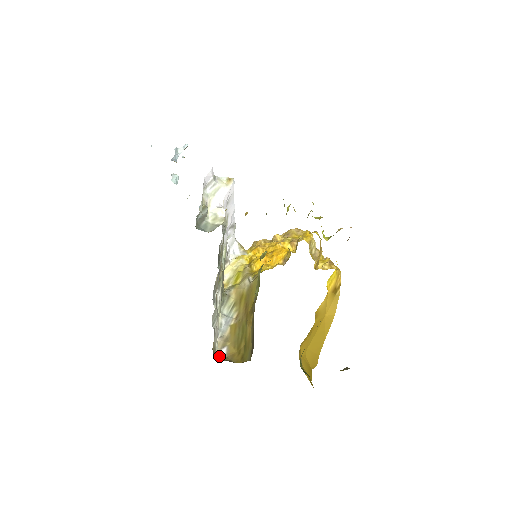
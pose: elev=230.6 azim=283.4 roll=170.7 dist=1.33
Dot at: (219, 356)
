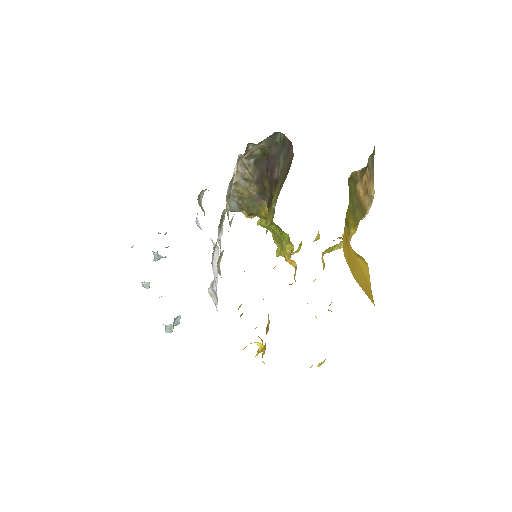
Dot at: occluded
